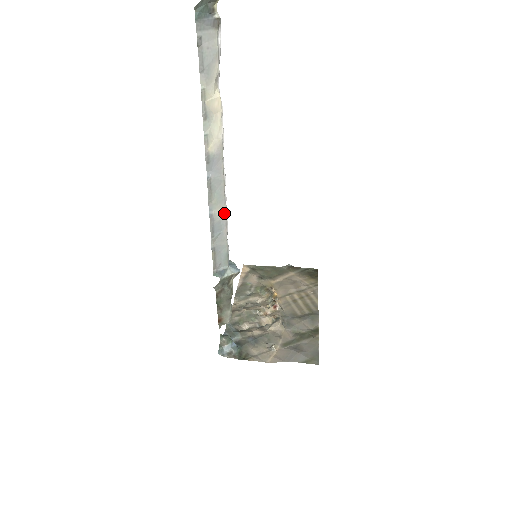
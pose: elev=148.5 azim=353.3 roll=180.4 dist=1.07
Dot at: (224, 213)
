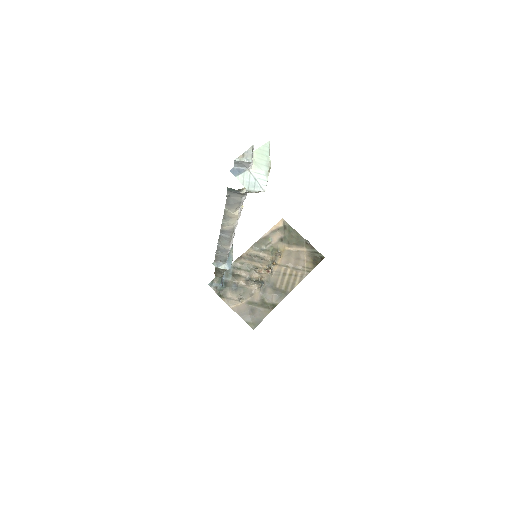
Dot at: (228, 247)
